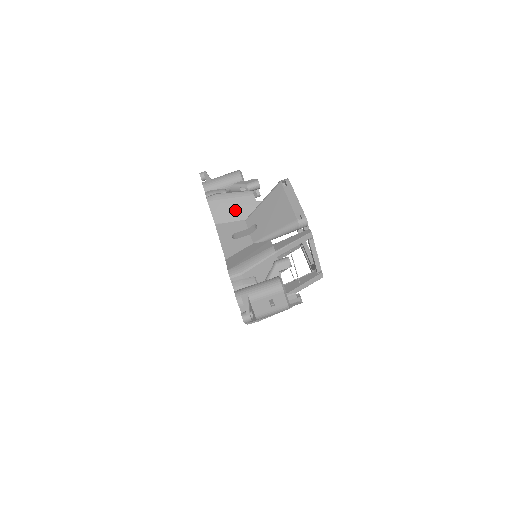
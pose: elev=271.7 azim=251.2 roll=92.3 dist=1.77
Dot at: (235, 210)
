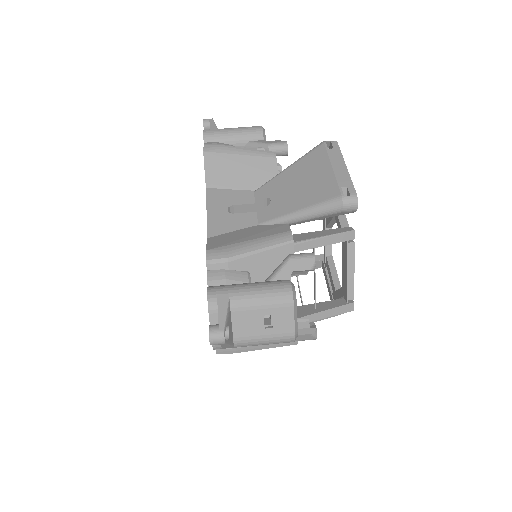
Dot at: (242, 173)
